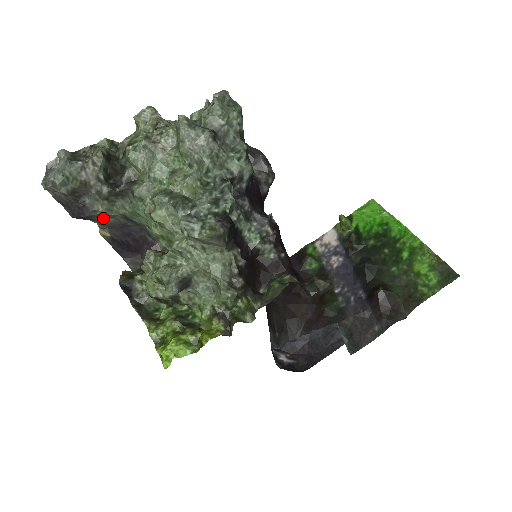
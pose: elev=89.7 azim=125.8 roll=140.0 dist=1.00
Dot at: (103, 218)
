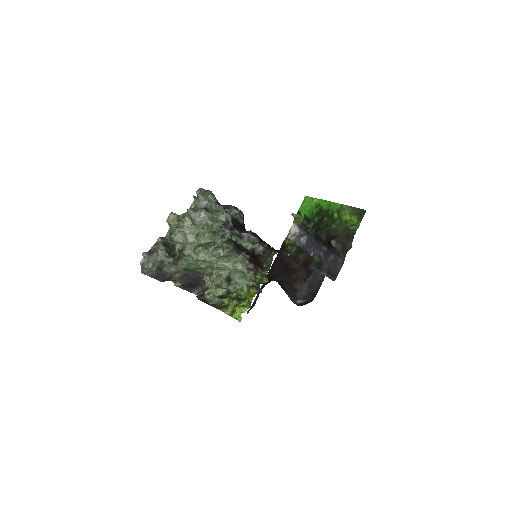
Dot at: (175, 275)
